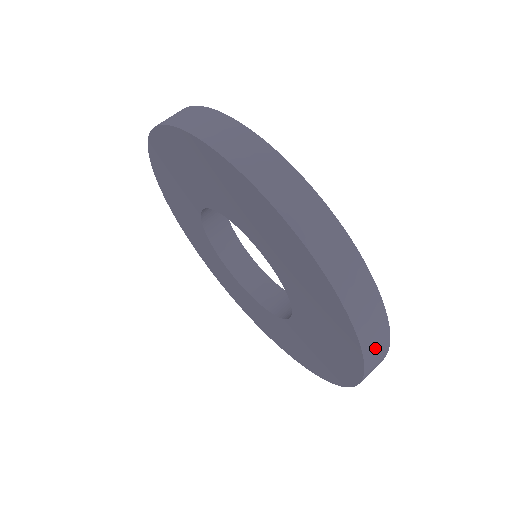
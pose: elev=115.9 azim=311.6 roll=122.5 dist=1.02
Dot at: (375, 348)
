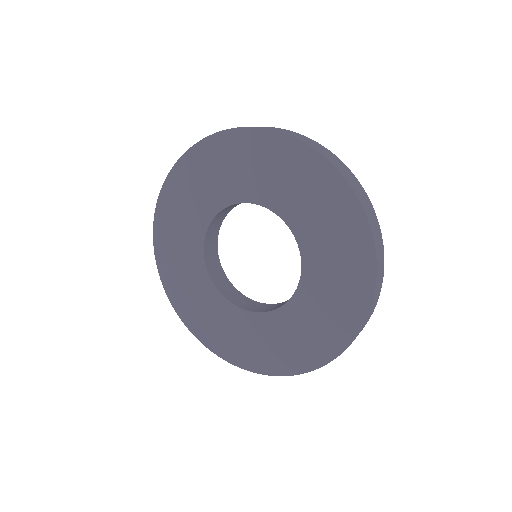
Dot at: (380, 270)
